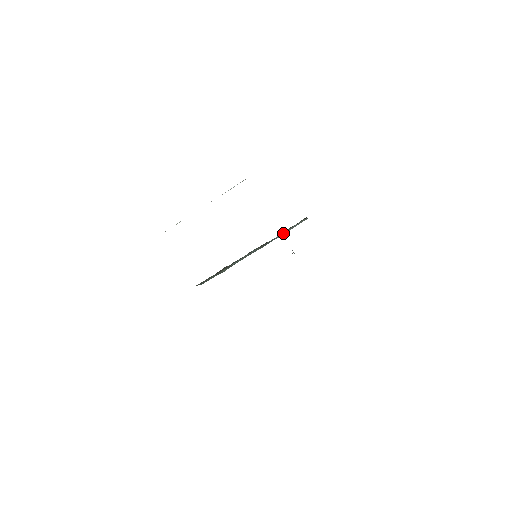
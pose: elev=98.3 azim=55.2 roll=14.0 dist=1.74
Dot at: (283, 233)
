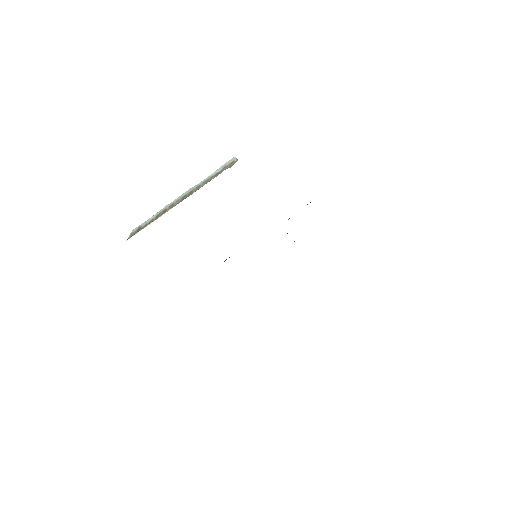
Dot at: occluded
